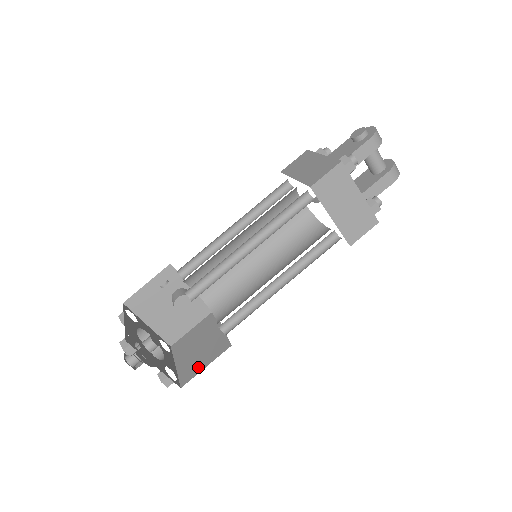
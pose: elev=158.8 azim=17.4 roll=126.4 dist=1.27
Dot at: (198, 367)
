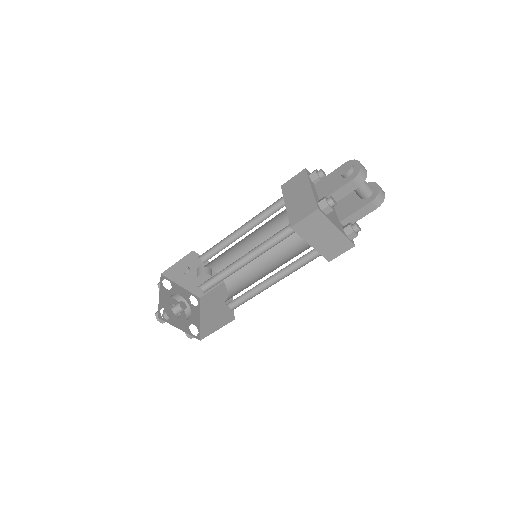
Dot at: (212, 328)
